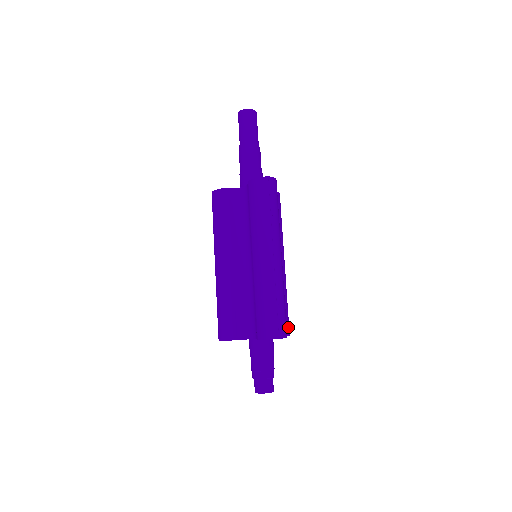
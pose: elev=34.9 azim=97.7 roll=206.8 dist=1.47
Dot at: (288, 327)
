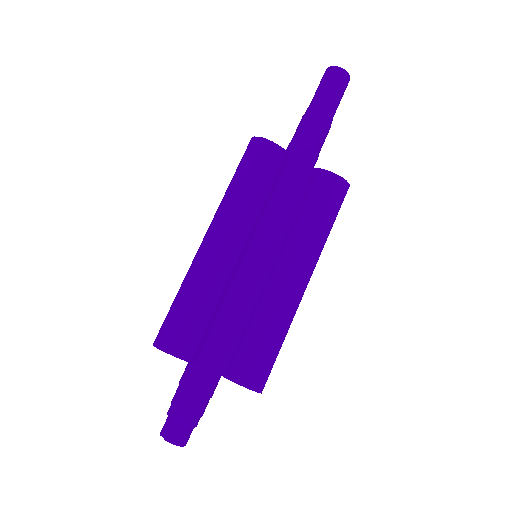
Dot at: occluded
